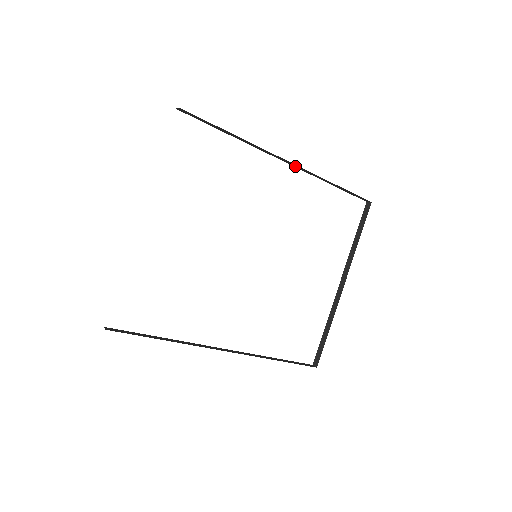
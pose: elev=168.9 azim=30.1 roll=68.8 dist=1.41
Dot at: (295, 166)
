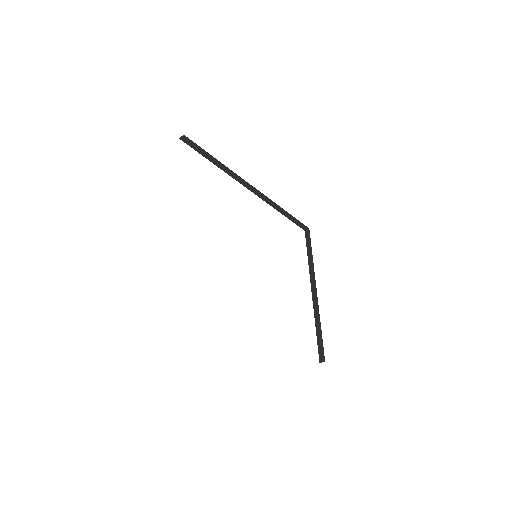
Dot at: (258, 195)
